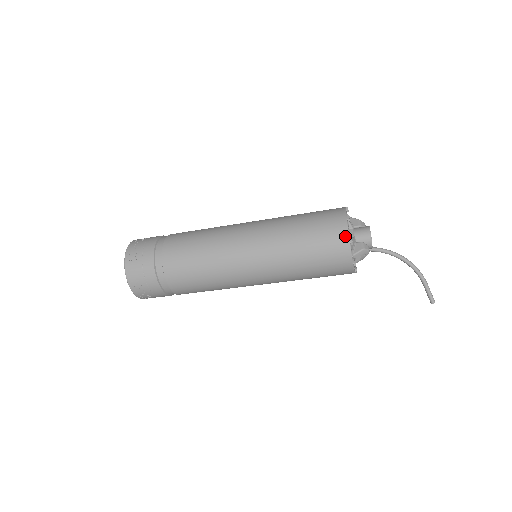
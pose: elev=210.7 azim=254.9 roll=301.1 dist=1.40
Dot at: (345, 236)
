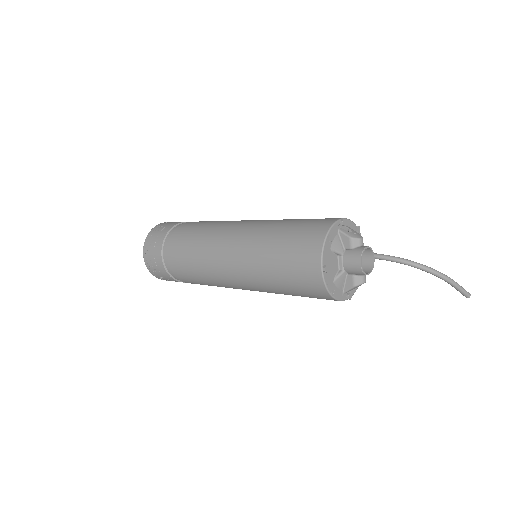
Dot at: (324, 291)
